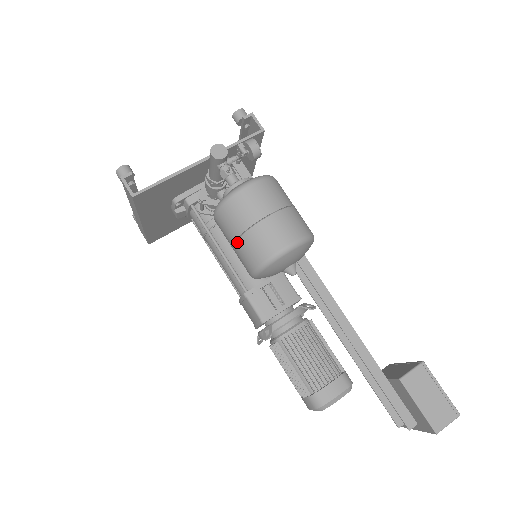
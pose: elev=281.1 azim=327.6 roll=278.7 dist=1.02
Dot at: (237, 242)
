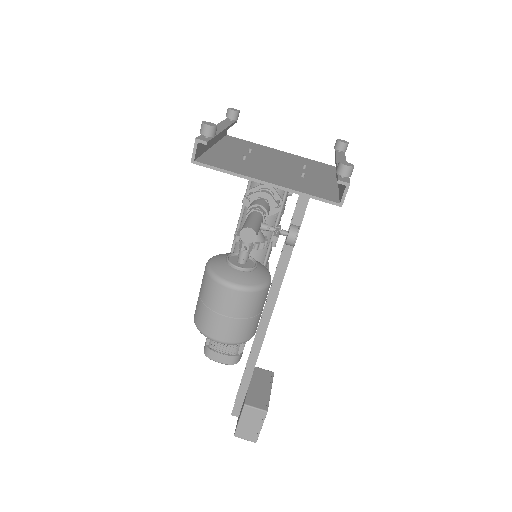
Dot at: (199, 298)
